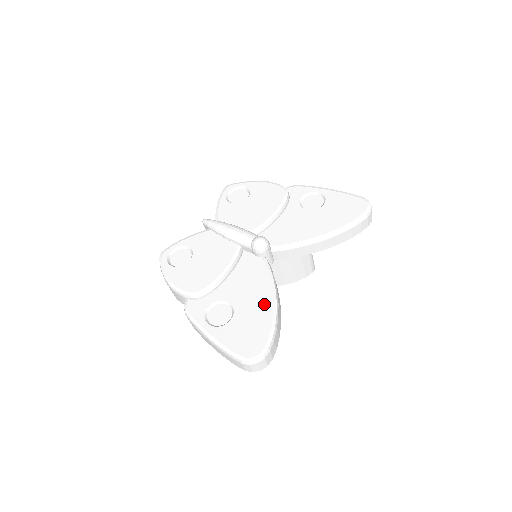
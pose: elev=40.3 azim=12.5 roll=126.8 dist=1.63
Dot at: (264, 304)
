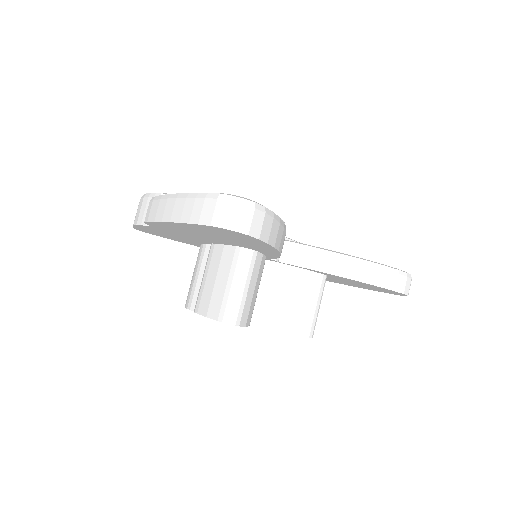
Dot at: occluded
